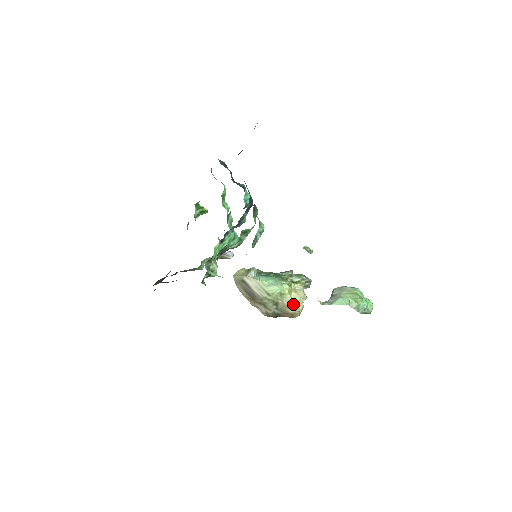
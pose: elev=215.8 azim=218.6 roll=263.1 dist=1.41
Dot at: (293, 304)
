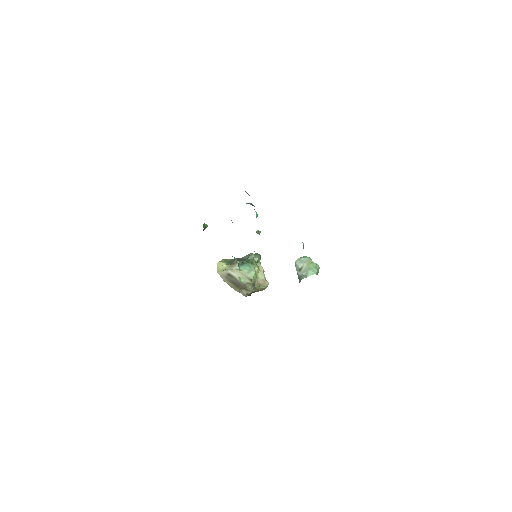
Dot at: (265, 281)
